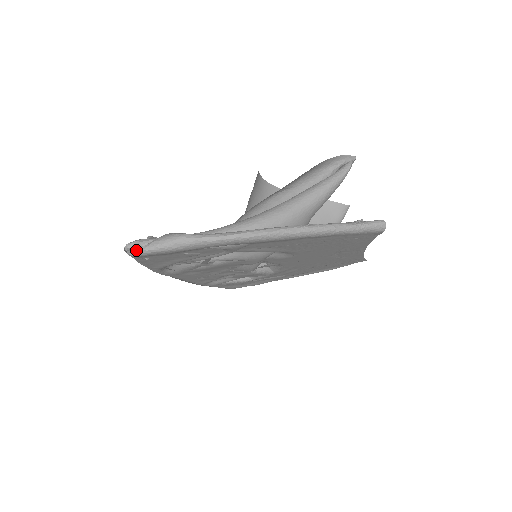
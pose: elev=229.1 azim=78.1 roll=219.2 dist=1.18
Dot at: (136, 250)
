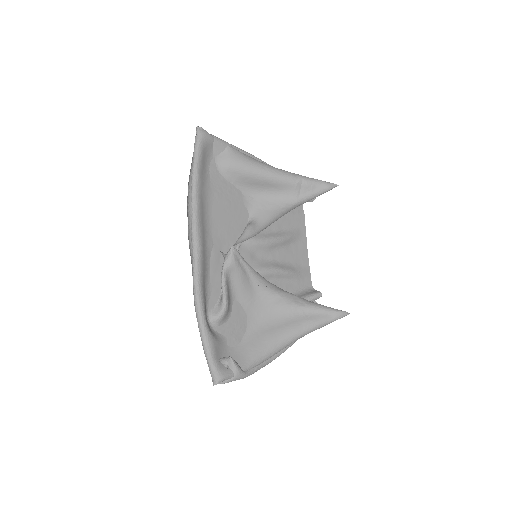
Dot at: occluded
